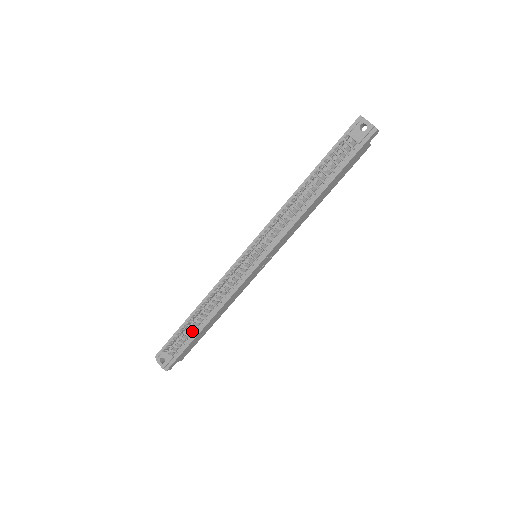
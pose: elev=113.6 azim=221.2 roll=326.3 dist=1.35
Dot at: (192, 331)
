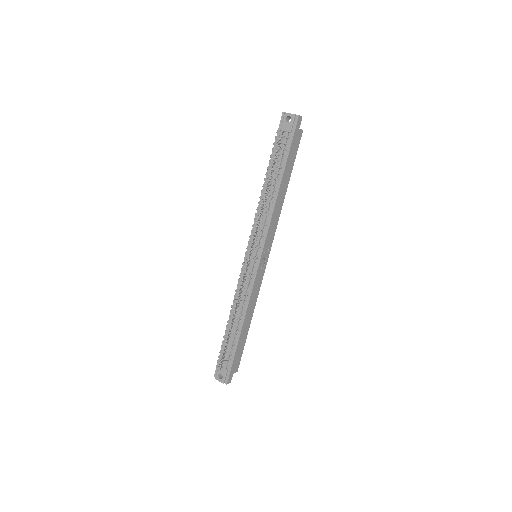
Dot at: (233, 340)
